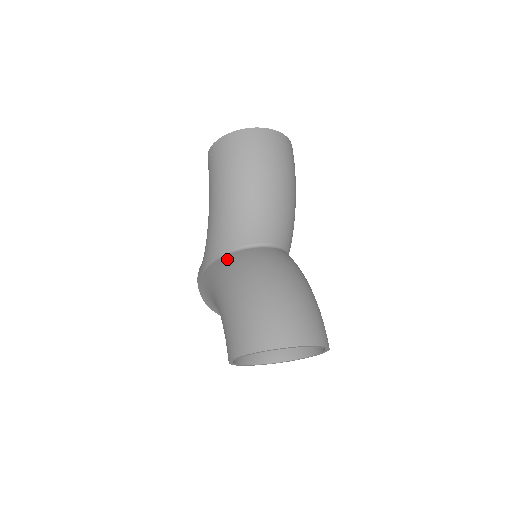
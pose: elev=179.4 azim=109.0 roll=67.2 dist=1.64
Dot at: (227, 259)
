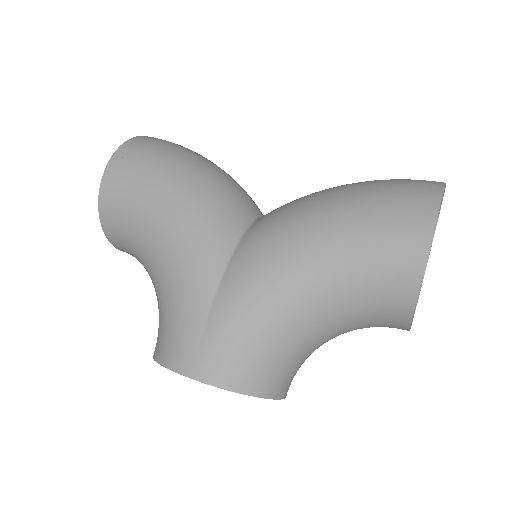
Dot at: (255, 228)
